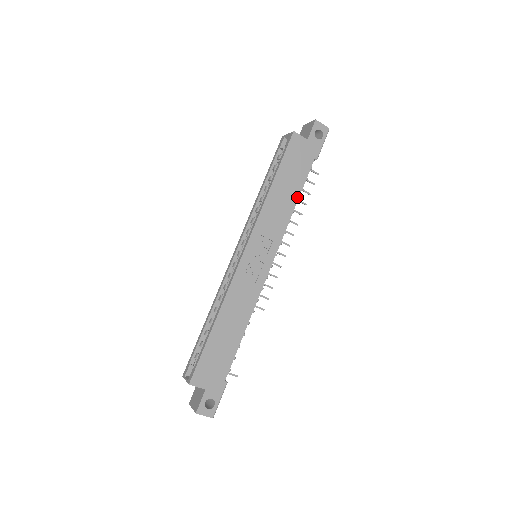
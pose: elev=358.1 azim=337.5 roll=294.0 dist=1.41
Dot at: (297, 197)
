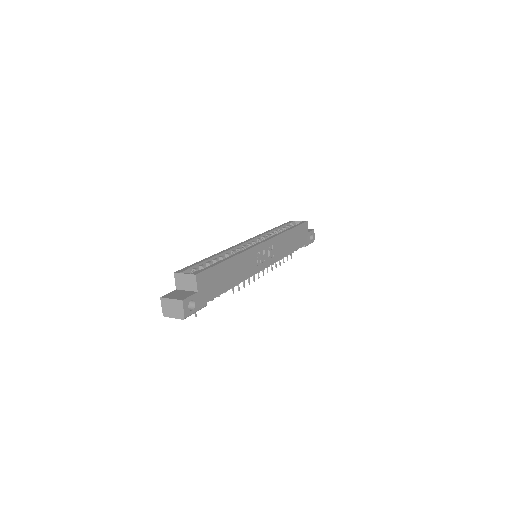
Dot at: (291, 251)
